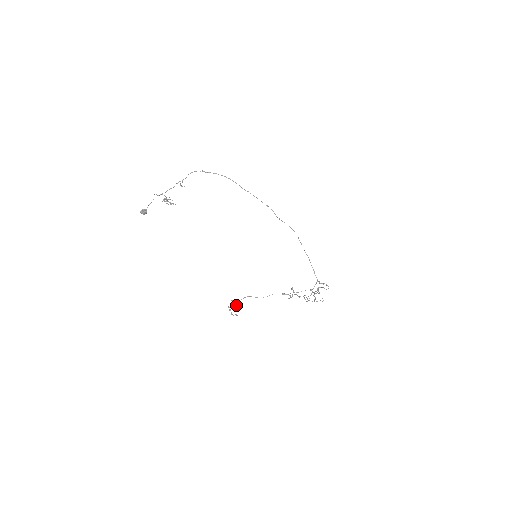
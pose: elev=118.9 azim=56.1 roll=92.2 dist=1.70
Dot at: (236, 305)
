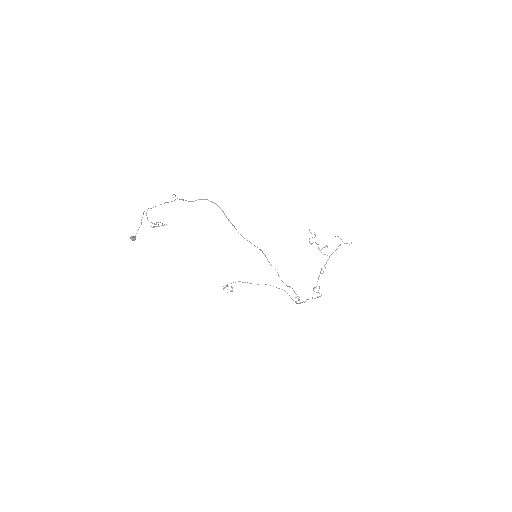
Dot at: occluded
